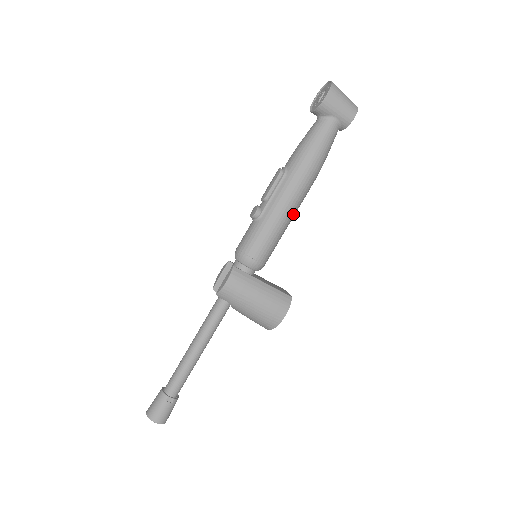
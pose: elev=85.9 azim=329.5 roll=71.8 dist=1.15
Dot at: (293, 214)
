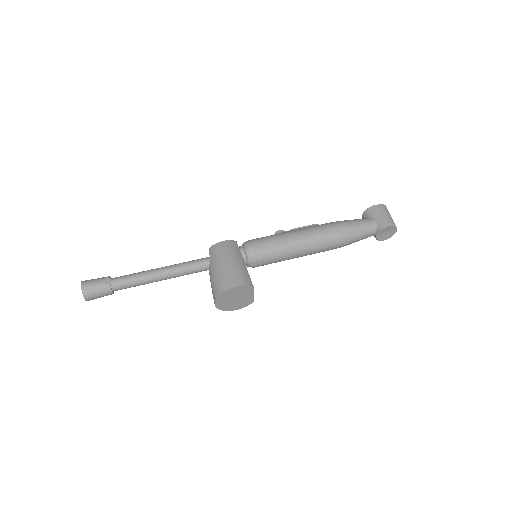
Dot at: (303, 245)
